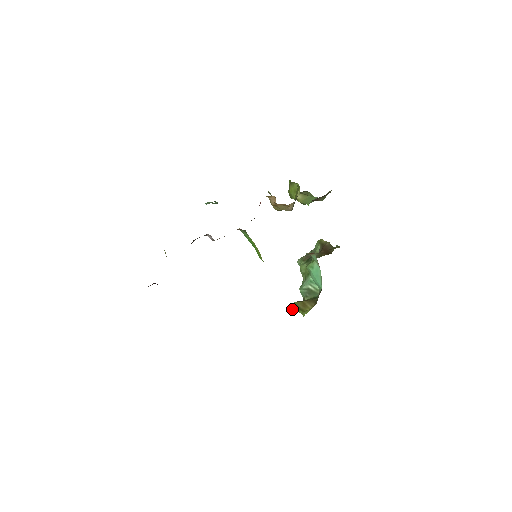
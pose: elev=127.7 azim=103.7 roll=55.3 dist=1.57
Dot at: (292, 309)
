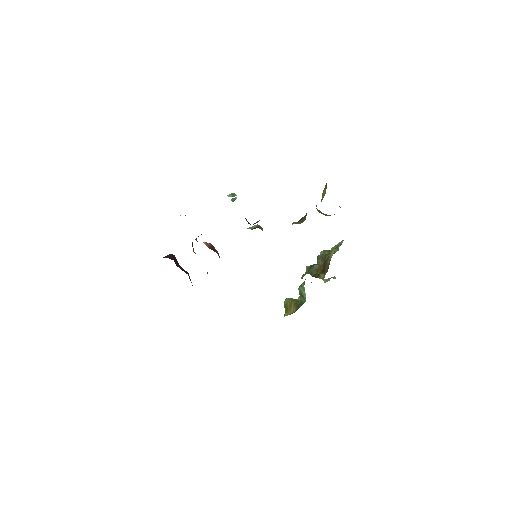
Dot at: occluded
